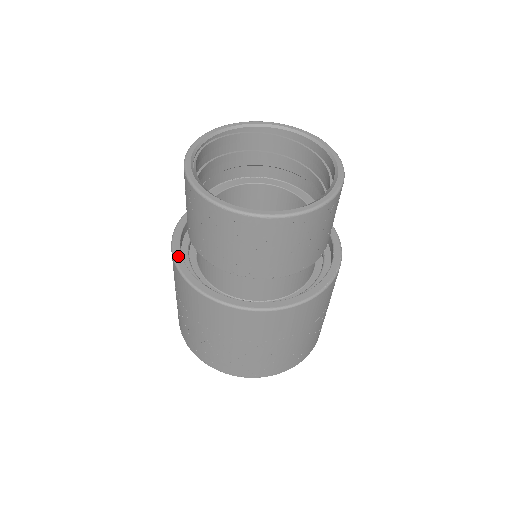
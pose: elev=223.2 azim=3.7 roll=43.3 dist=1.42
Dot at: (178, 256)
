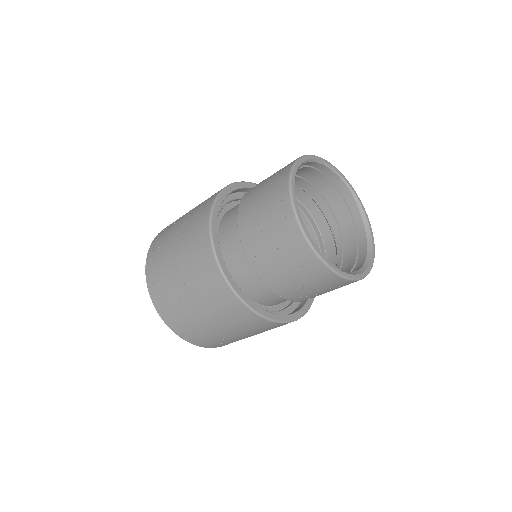
Dot at: (255, 307)
